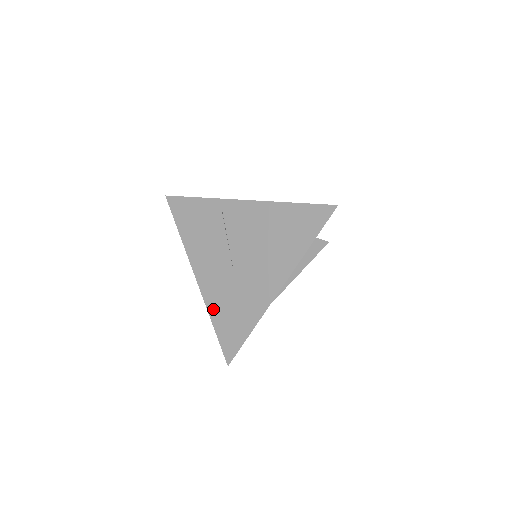
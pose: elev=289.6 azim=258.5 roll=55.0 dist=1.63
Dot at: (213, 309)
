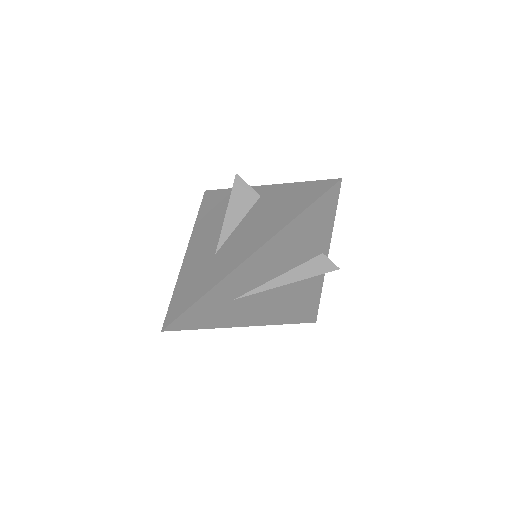
Dot at: (183, 276)
